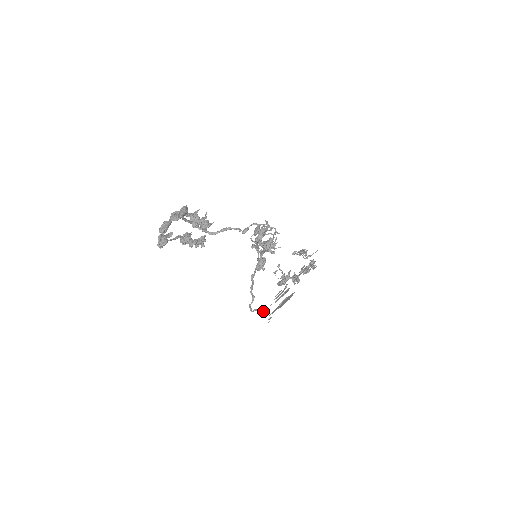
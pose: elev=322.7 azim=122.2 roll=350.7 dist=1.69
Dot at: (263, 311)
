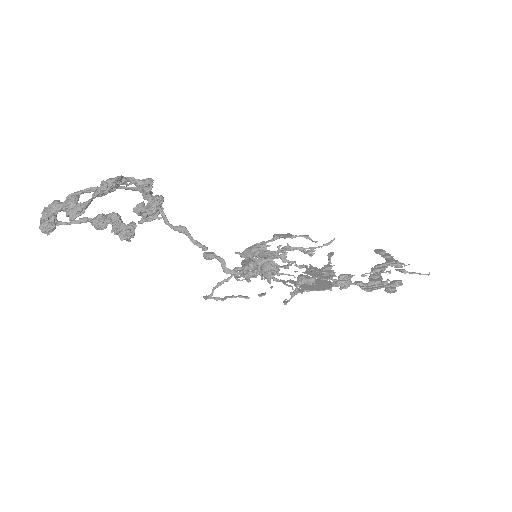
Dot at: (239, 297)
